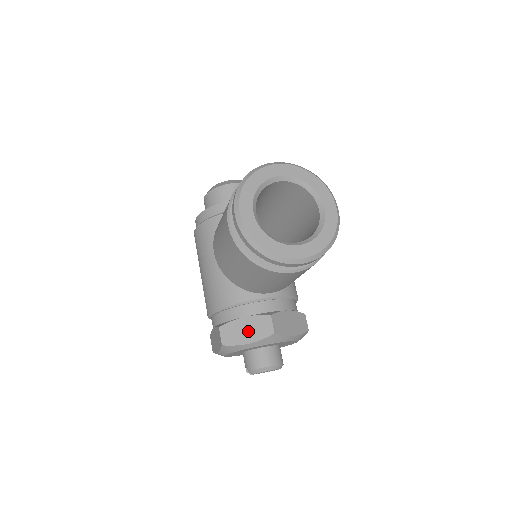
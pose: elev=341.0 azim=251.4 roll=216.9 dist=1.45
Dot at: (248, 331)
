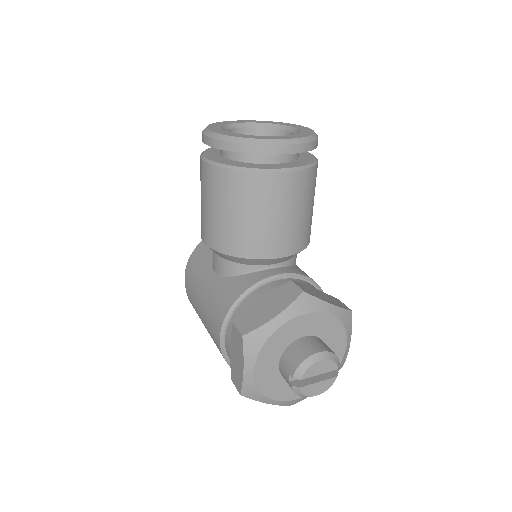
Dot at: (270, 306)
